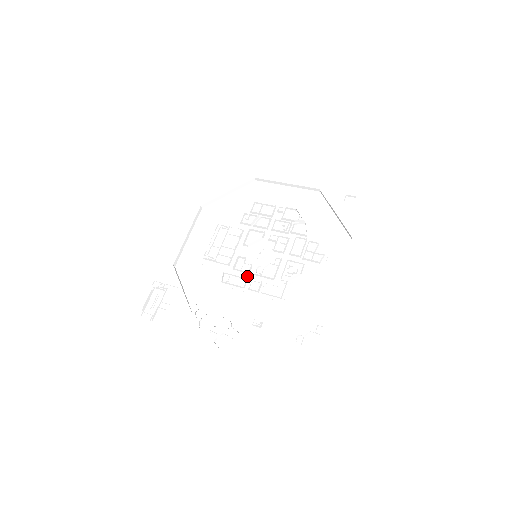
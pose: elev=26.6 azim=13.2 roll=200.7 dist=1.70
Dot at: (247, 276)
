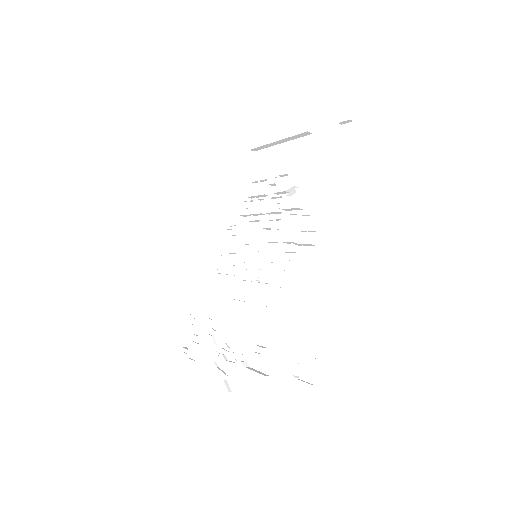
Dot at: (251, 286)
